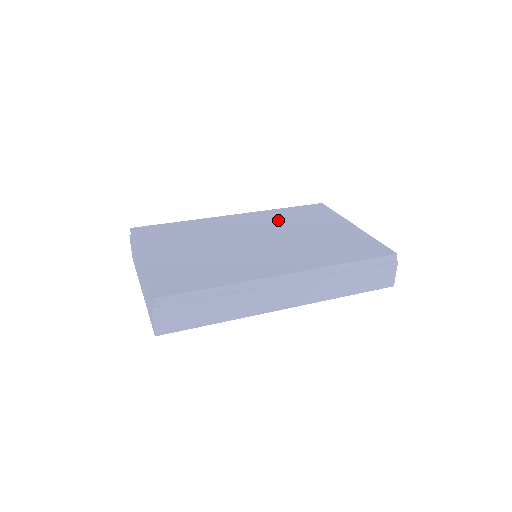
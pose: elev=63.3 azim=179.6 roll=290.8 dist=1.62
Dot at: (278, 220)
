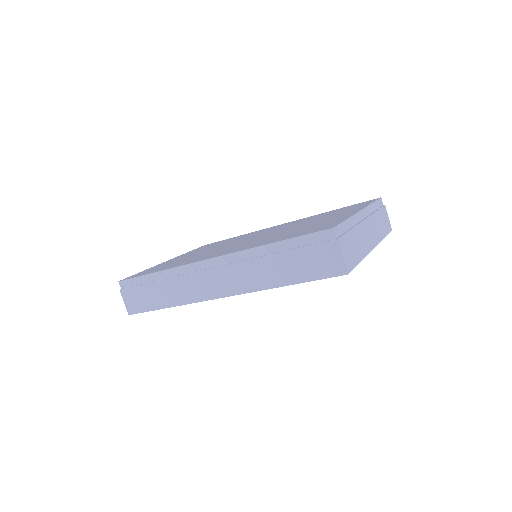
Dot at: (303, 221)
